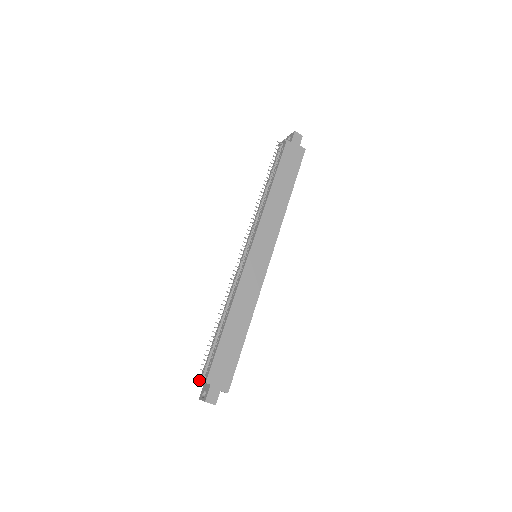
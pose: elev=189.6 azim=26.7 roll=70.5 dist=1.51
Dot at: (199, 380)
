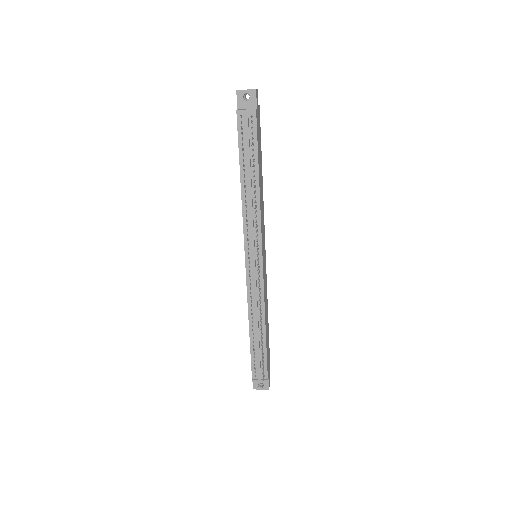
Dot at: (257, 381)
